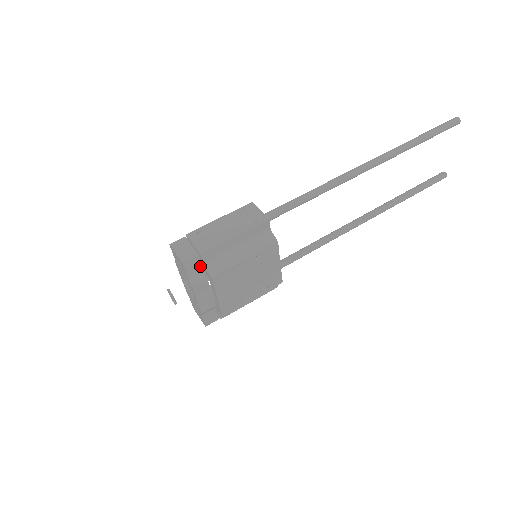
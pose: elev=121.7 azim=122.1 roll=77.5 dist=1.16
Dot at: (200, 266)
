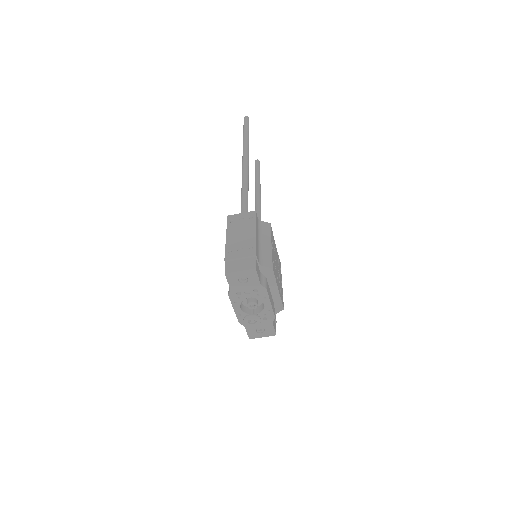
Dot at: (258, 269)
